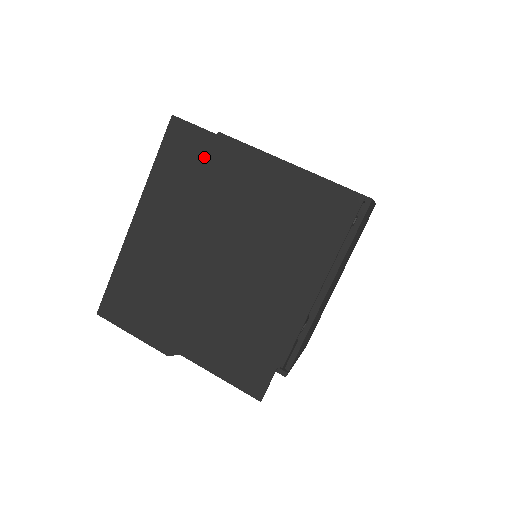
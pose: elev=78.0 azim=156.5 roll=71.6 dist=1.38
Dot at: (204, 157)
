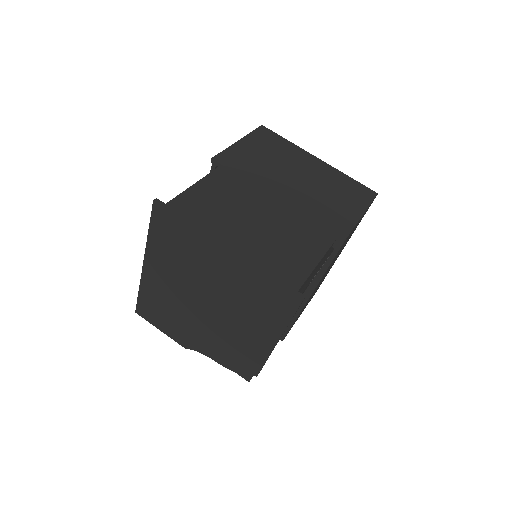
Dot at: (183, 238)
